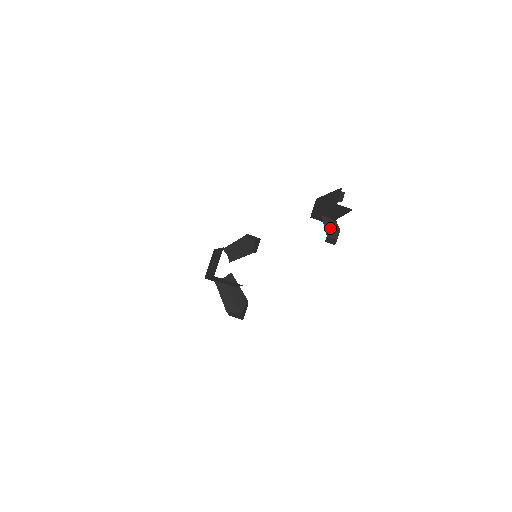
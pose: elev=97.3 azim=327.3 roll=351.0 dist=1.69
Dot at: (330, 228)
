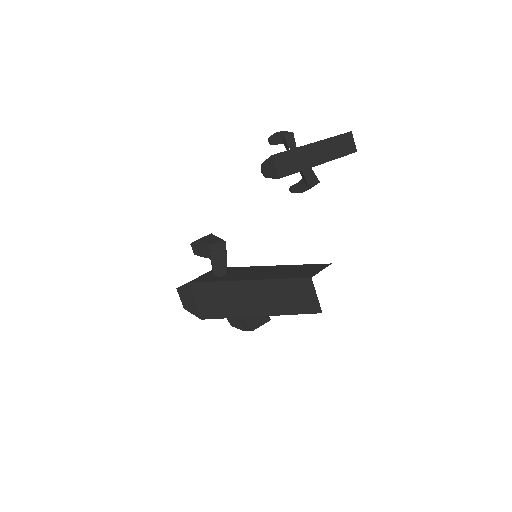
Dot at: (311, 178)
